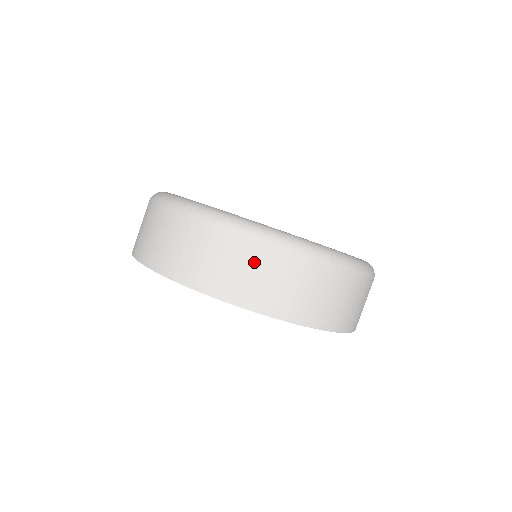
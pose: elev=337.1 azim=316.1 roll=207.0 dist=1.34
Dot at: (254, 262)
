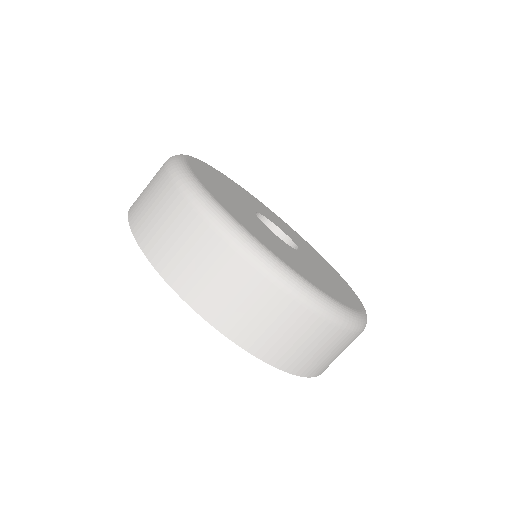
Dot at: (185, 231)
